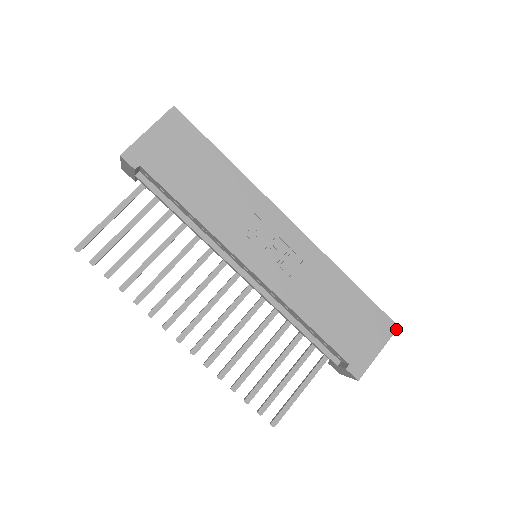
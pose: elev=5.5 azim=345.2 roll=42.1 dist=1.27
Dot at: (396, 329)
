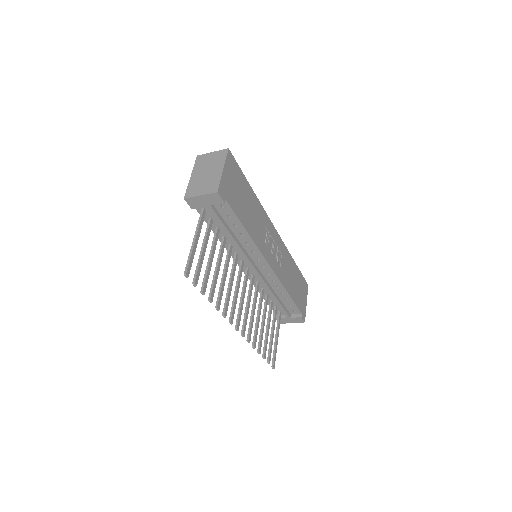
Dot at: occluded
